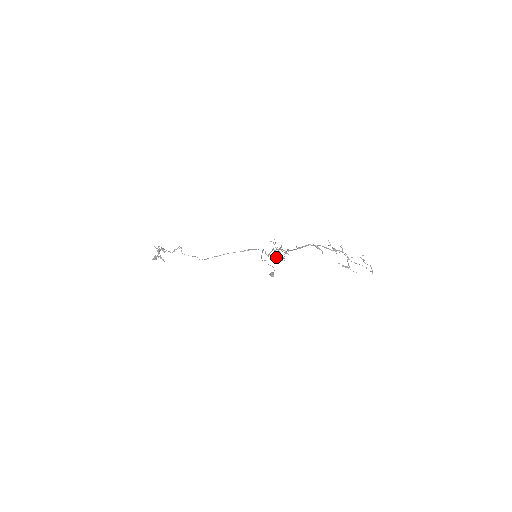
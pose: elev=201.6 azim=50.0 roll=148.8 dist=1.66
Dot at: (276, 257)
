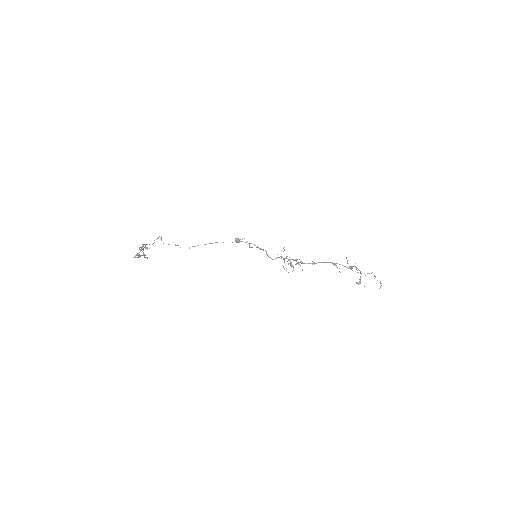
Dot at: occluded
